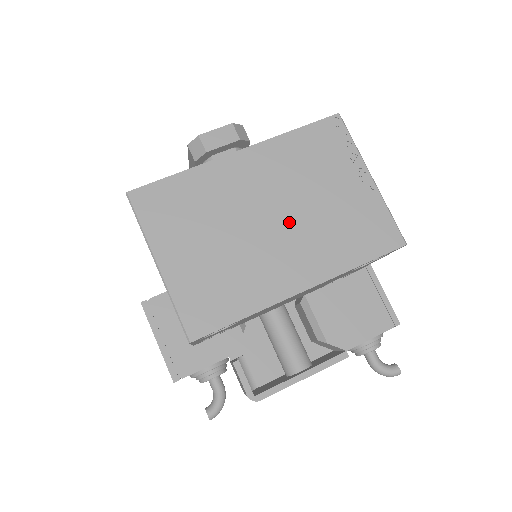
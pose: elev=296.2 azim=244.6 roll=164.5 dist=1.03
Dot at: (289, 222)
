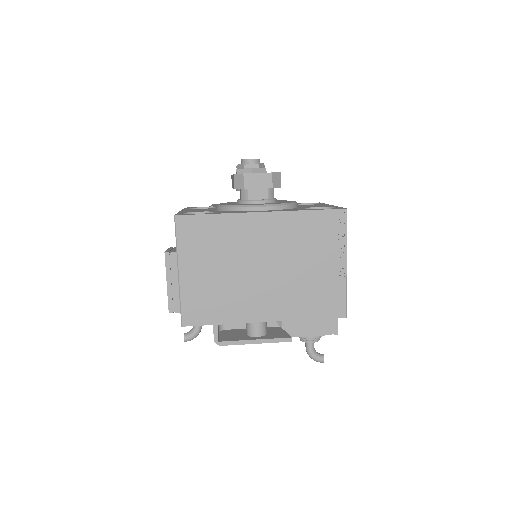
Dot at: (275, 275)
